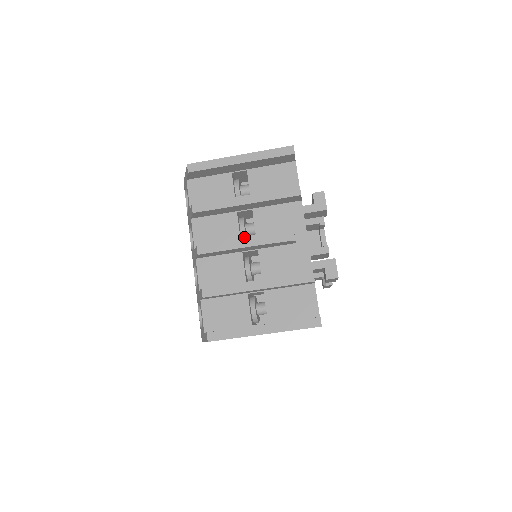
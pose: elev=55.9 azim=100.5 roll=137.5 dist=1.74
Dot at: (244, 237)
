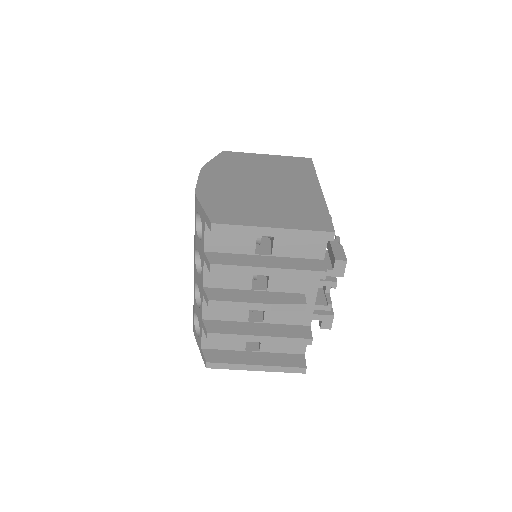
Dot at: (254, 279)
